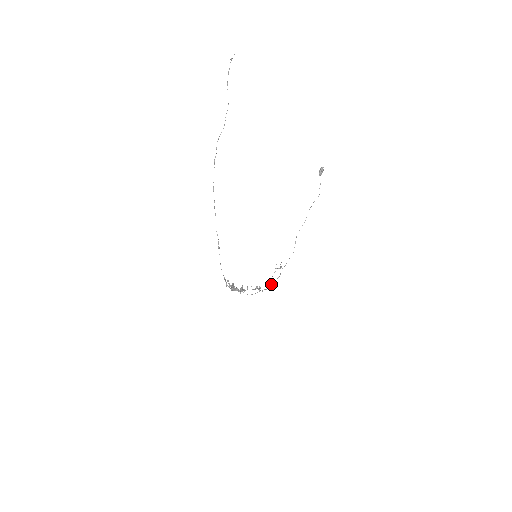
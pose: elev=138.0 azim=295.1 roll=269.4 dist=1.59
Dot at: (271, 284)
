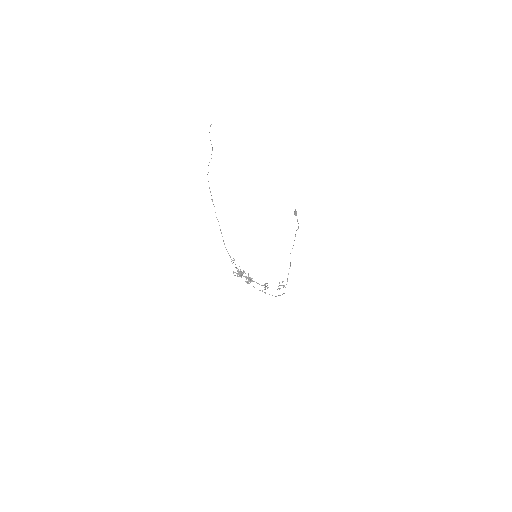
Dot at: (278, 295)
